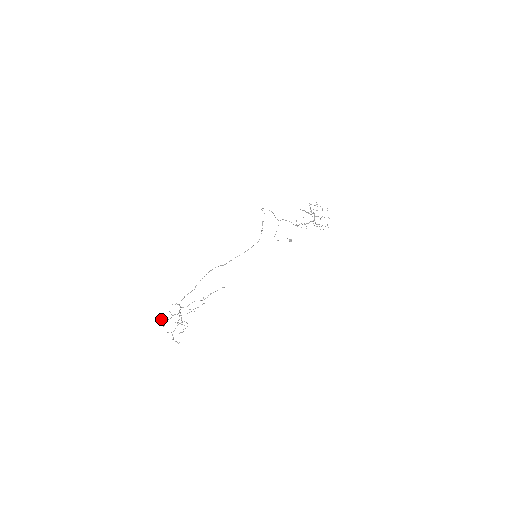
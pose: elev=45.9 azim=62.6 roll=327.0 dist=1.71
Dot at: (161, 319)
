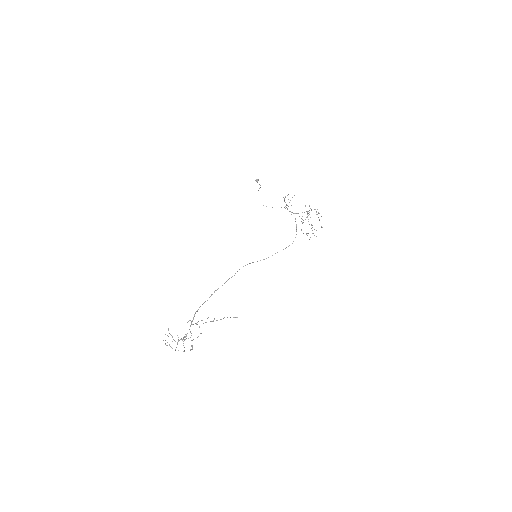
Dot at: (171, 335)
